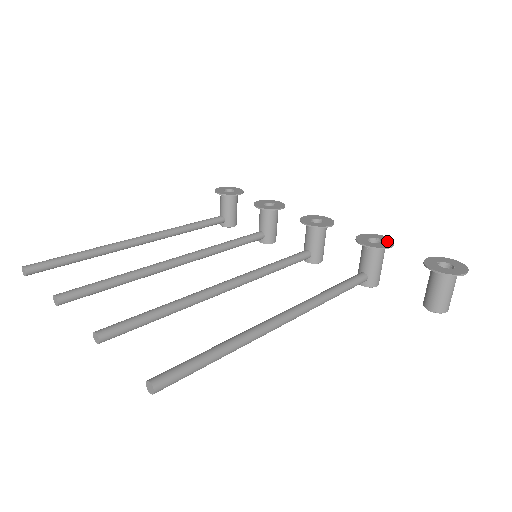
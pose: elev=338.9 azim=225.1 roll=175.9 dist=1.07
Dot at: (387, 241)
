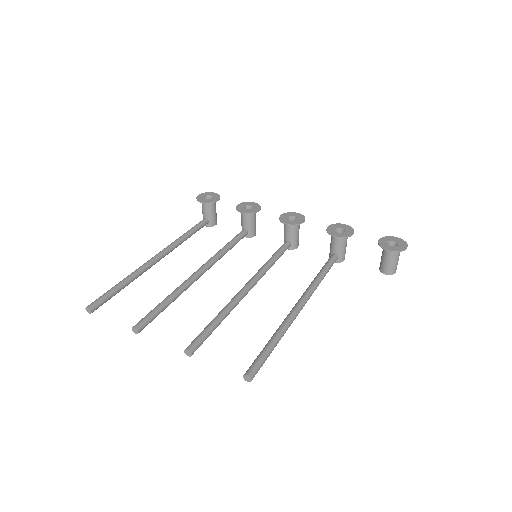
Dot at: (348, 229)
